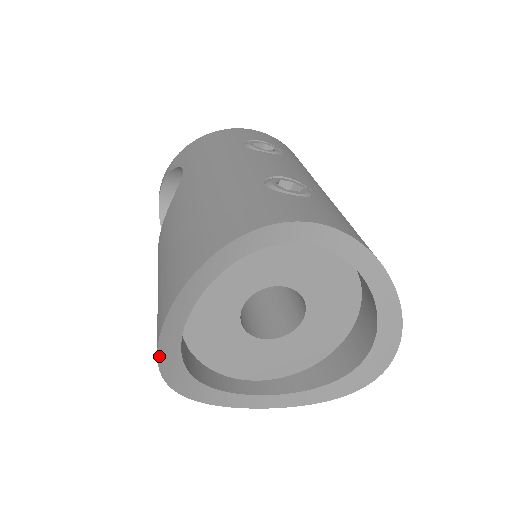
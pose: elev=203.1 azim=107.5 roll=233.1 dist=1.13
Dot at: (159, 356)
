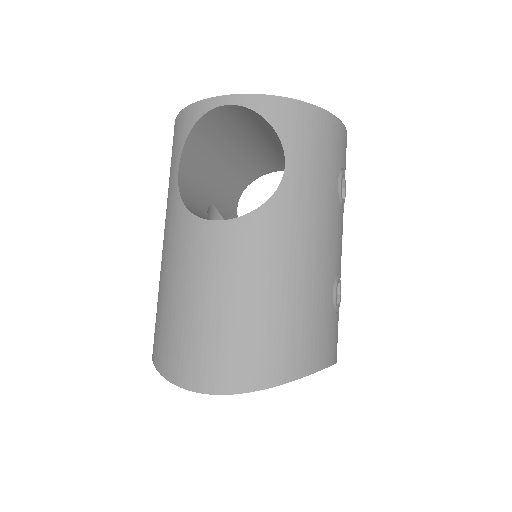
Dot at: (189, 389)
